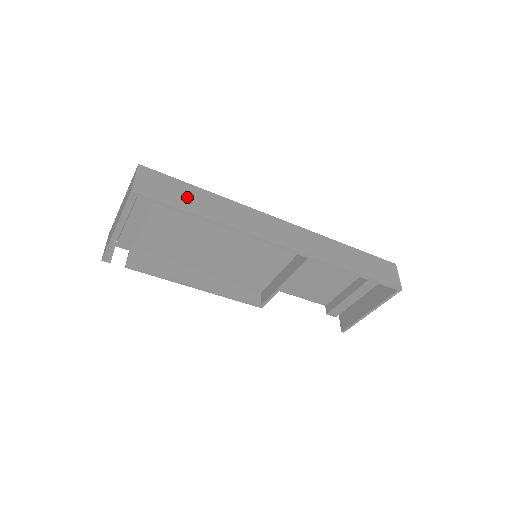
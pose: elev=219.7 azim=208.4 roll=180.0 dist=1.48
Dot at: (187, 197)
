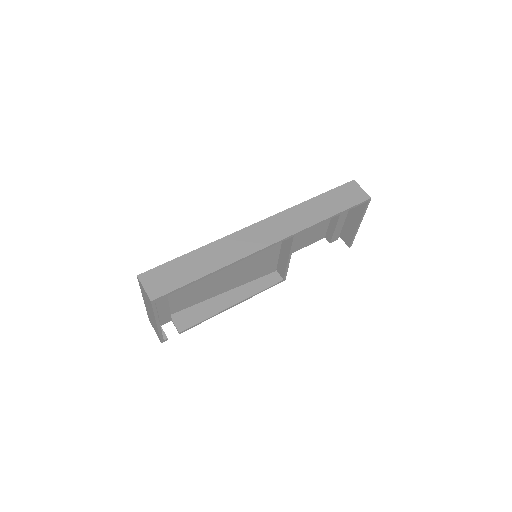
Dot at: (185, 270)
